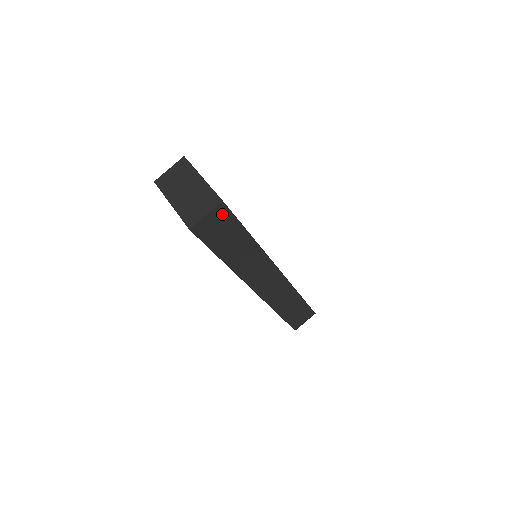
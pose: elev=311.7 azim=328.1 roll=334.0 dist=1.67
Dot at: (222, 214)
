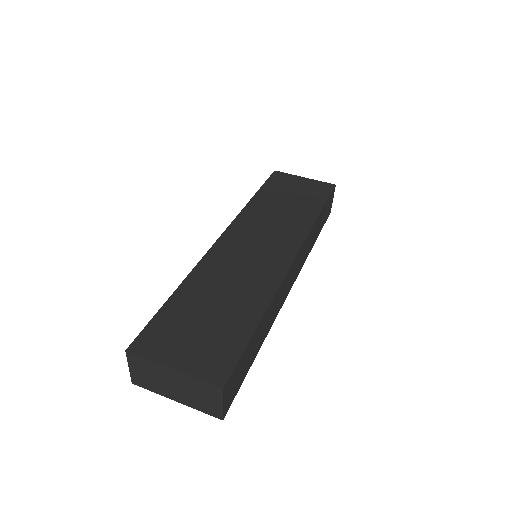
Dot at: (231, 381)
